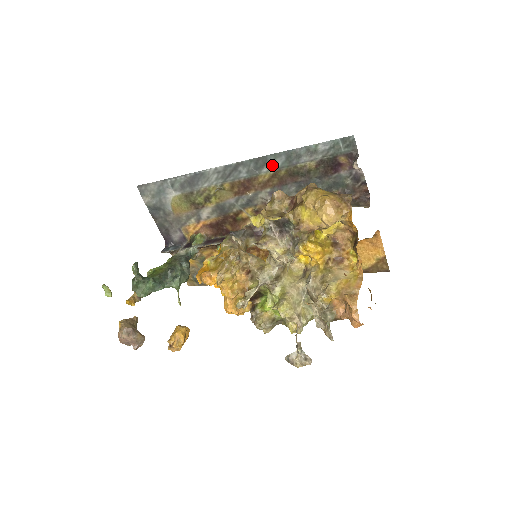
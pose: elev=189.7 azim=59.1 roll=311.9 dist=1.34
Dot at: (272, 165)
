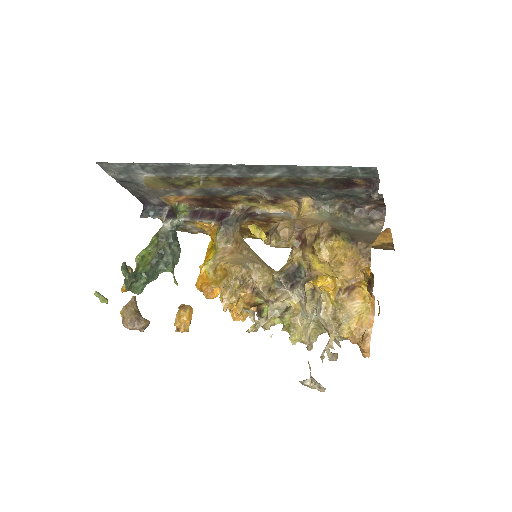
Dot at: (270, 172)
